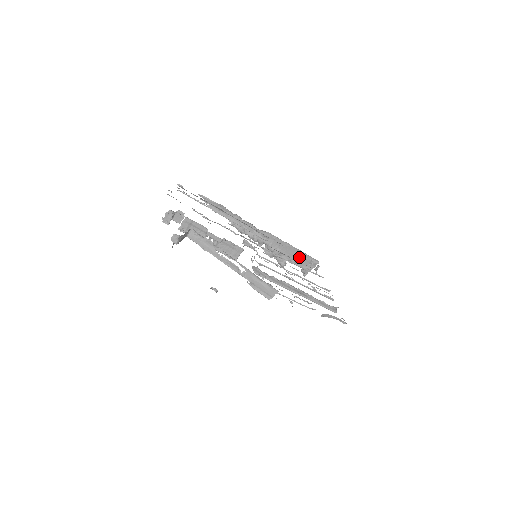
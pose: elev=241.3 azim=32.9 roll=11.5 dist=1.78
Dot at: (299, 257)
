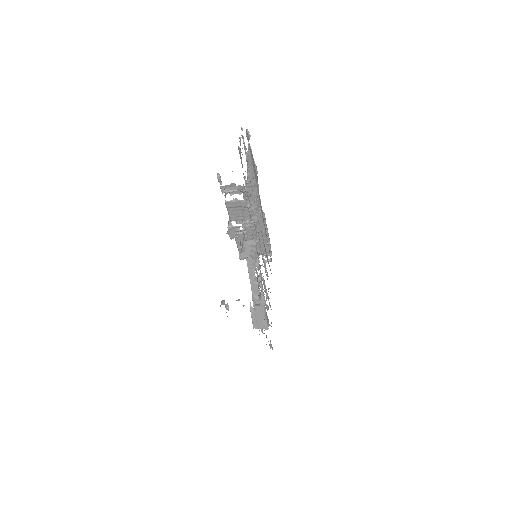
Dot at: occluded
